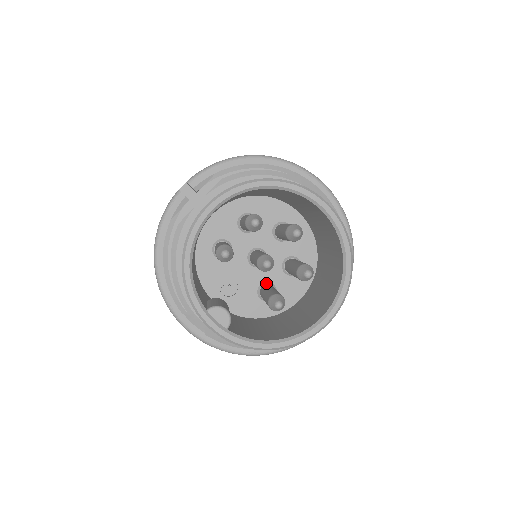
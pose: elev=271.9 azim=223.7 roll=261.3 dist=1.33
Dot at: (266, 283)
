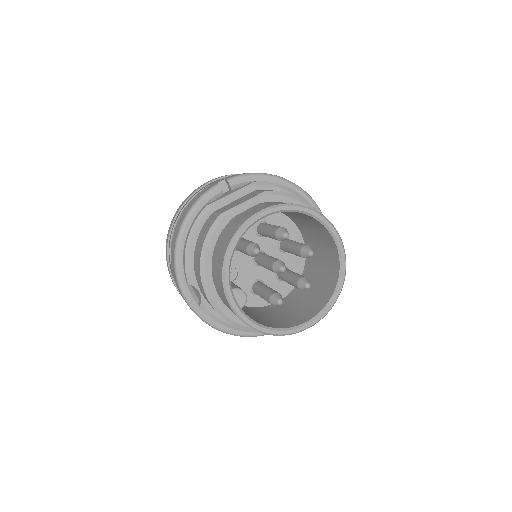
Dot at: (259, 280)
